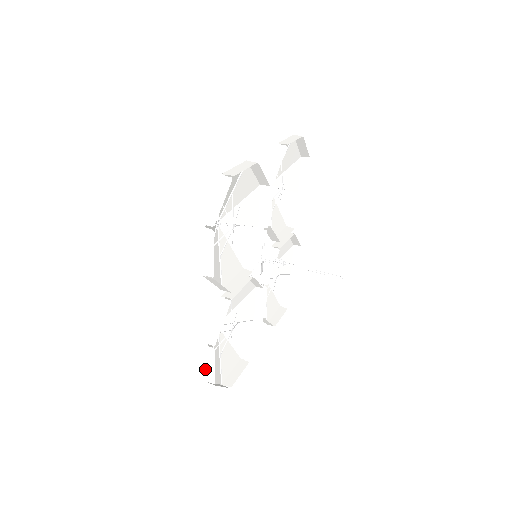
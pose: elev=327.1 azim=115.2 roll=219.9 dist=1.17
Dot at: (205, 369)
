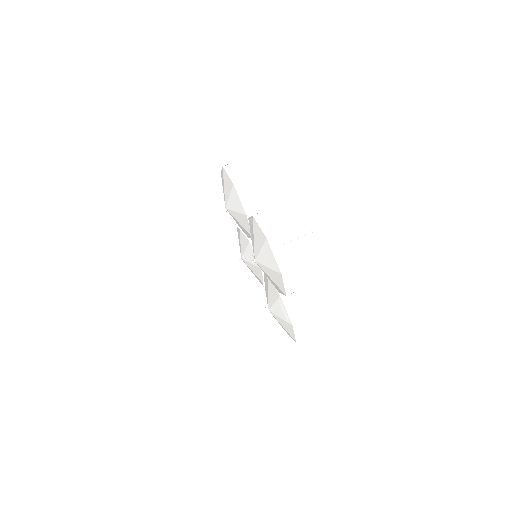
Dot at: (295, 336)
